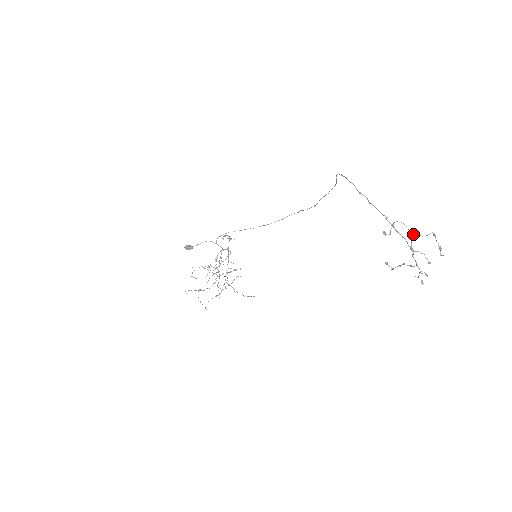
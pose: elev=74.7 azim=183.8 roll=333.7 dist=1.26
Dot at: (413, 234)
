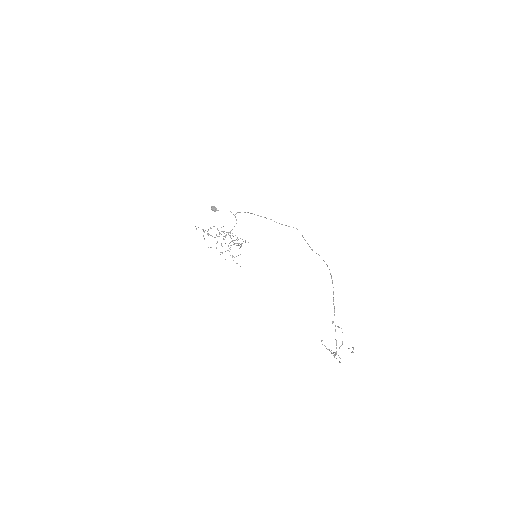
Dot at: occluded
